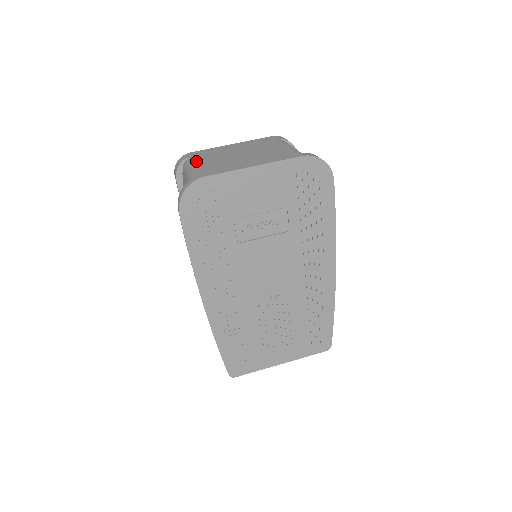
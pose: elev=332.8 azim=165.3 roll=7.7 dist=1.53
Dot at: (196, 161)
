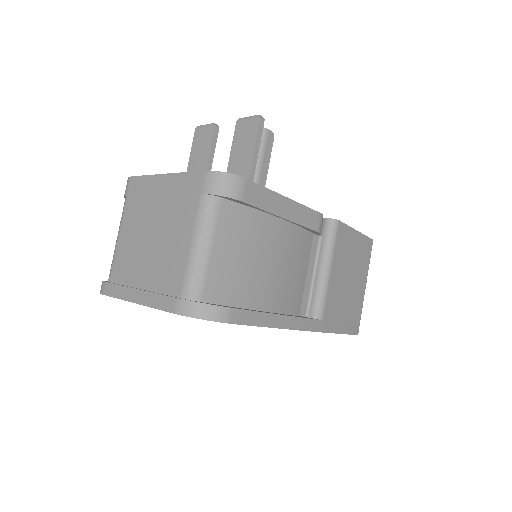
Dot at: (123, 221)
